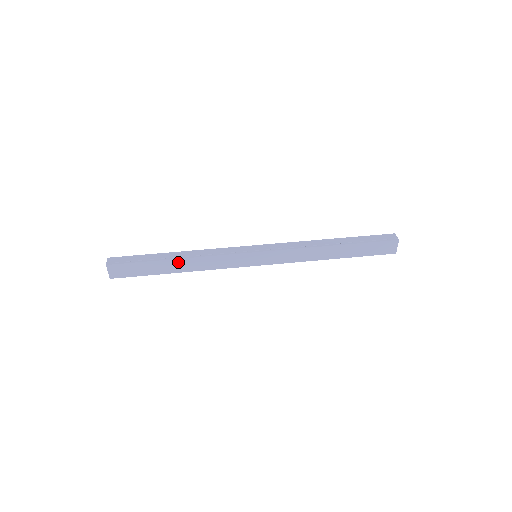
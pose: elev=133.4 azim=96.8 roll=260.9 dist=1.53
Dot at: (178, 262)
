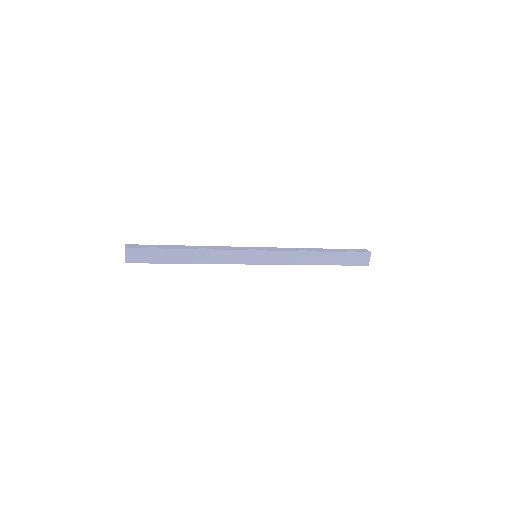
Dot at: (190, 252)
